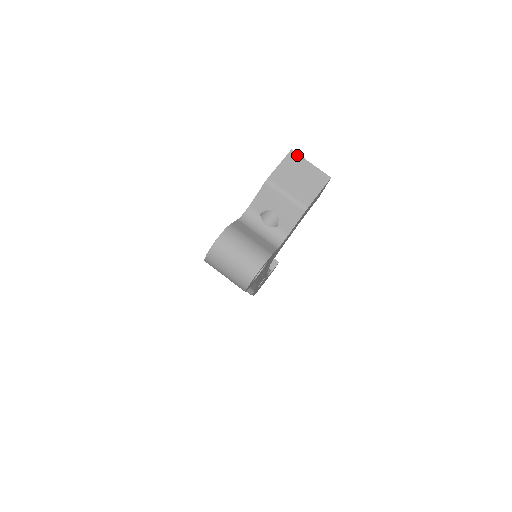
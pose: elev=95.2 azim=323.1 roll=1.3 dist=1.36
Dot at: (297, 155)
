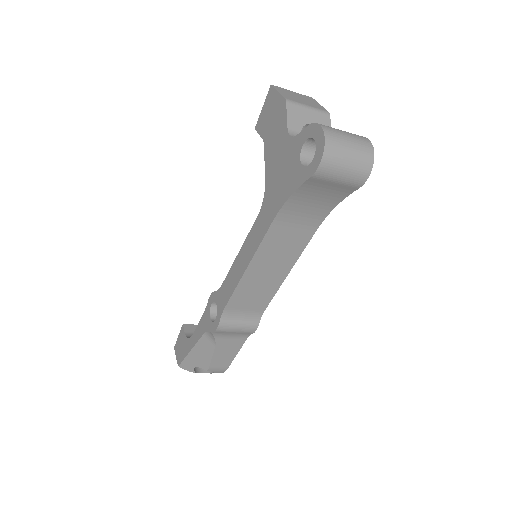
Dot at: (279, 87)
